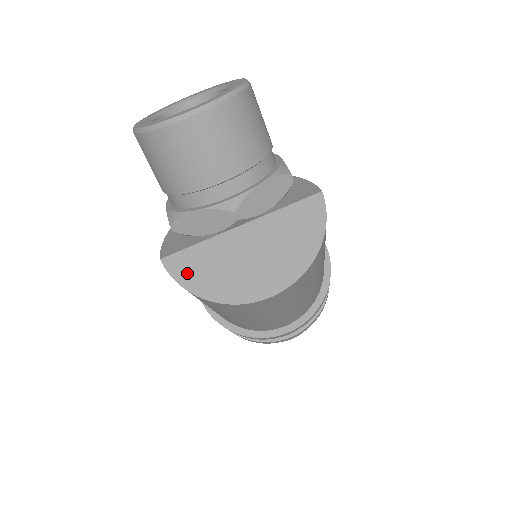
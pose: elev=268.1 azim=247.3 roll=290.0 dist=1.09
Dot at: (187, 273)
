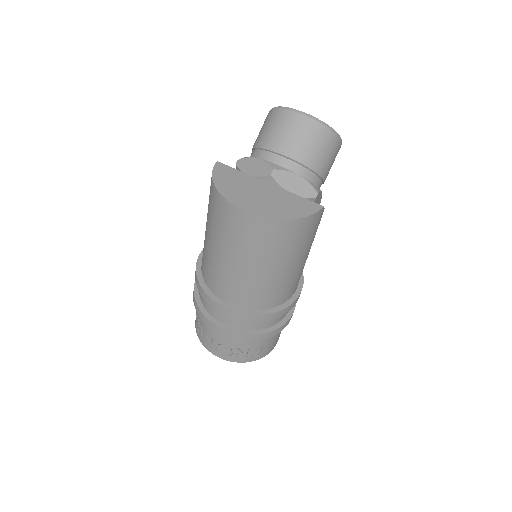
Dot at: (221, 174)
